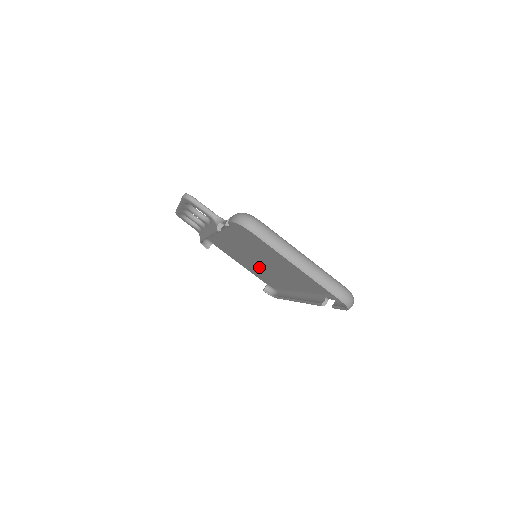
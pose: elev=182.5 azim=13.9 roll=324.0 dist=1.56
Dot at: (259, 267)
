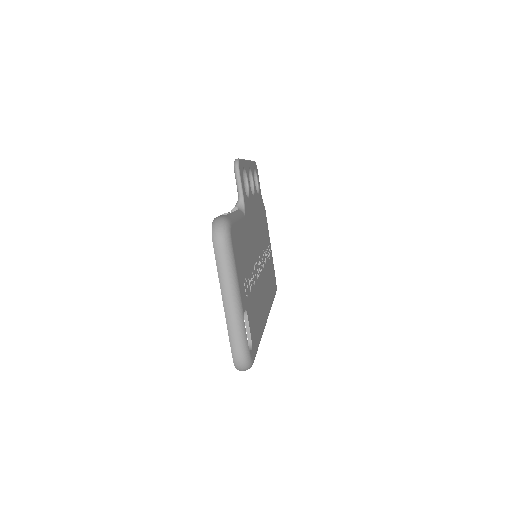
Dot at: occluded
